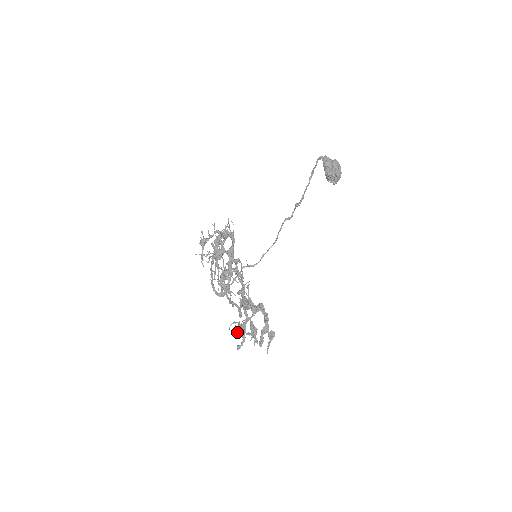
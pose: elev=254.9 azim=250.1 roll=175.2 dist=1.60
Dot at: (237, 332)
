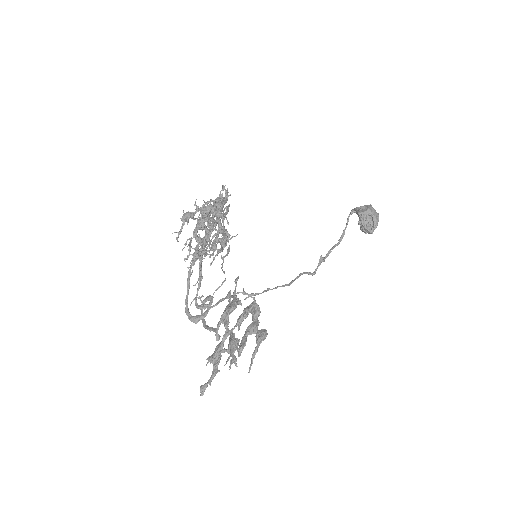
Dot at: occluded
